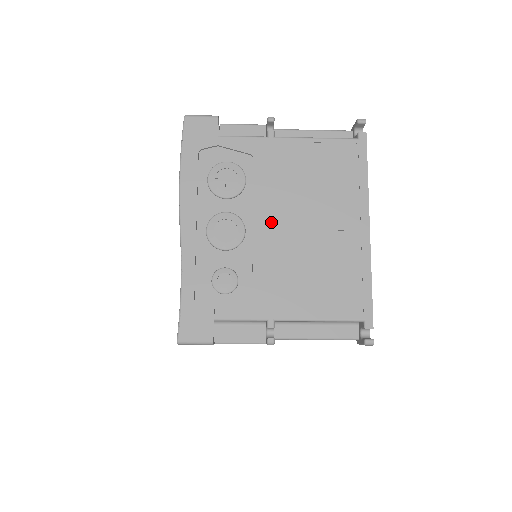
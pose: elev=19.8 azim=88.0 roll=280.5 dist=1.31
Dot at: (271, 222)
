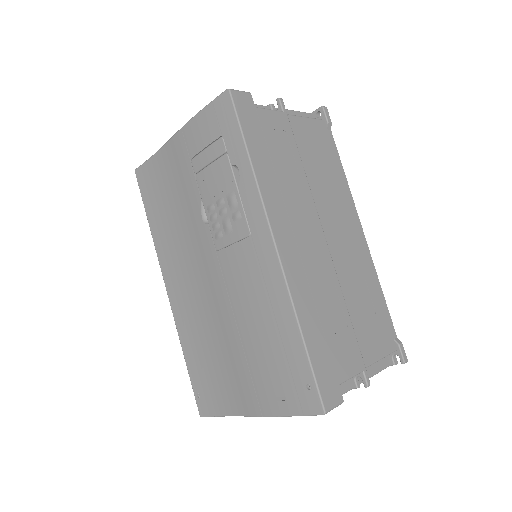
Dot at: occluded
